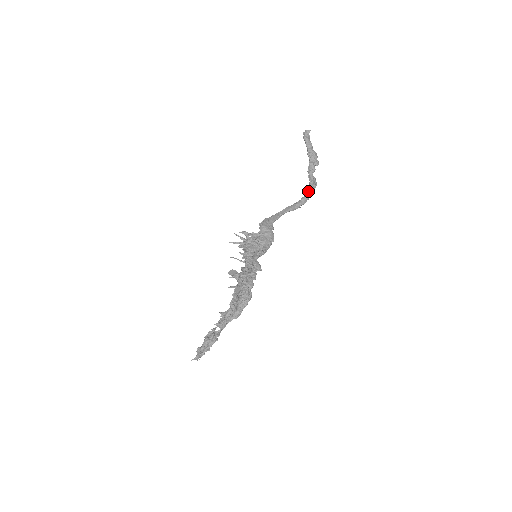
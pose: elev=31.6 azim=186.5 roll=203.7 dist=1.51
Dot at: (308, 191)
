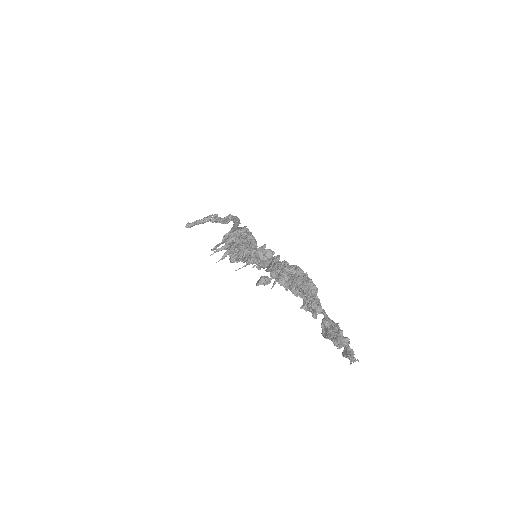
Dot at: (231, 218)
